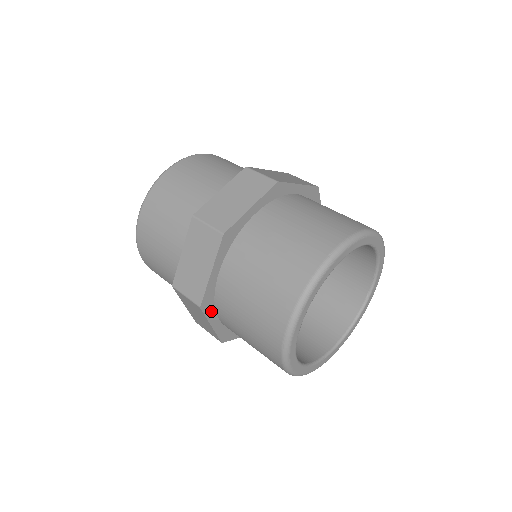
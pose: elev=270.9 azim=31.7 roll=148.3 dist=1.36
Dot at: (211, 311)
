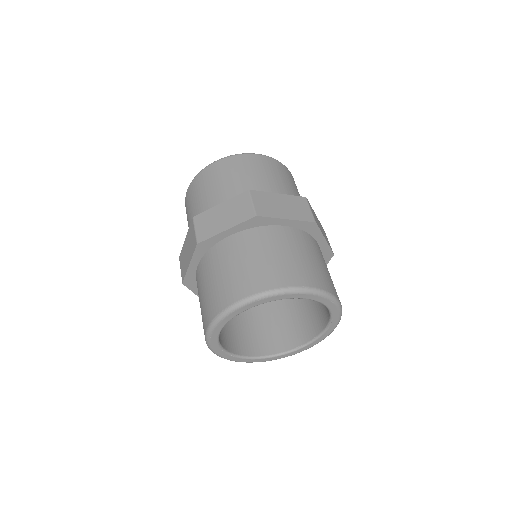
Dot at: (200, 254)
